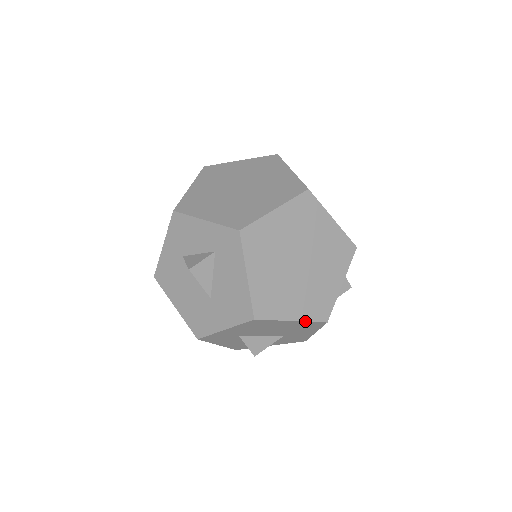
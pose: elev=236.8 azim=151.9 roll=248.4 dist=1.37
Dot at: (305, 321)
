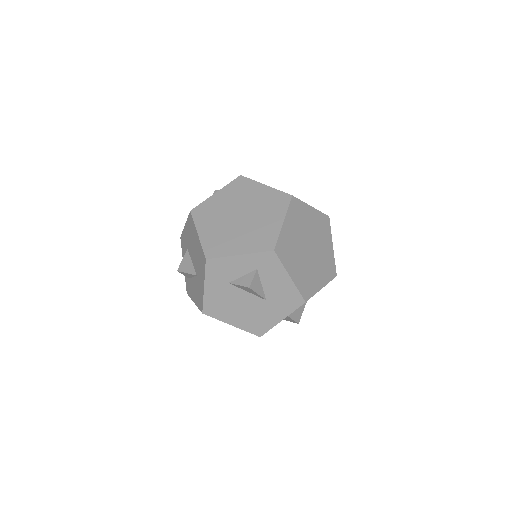
Dot at: (201, 242)
